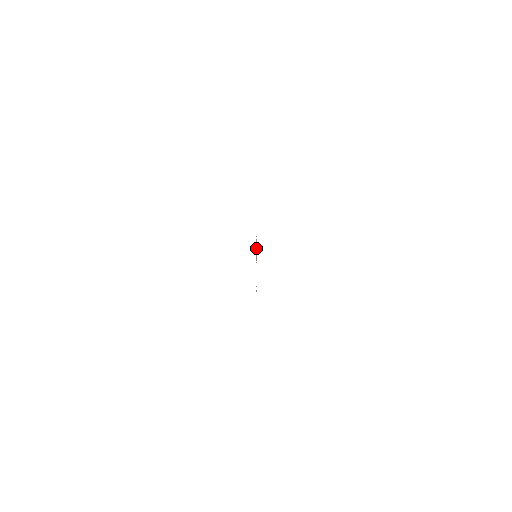
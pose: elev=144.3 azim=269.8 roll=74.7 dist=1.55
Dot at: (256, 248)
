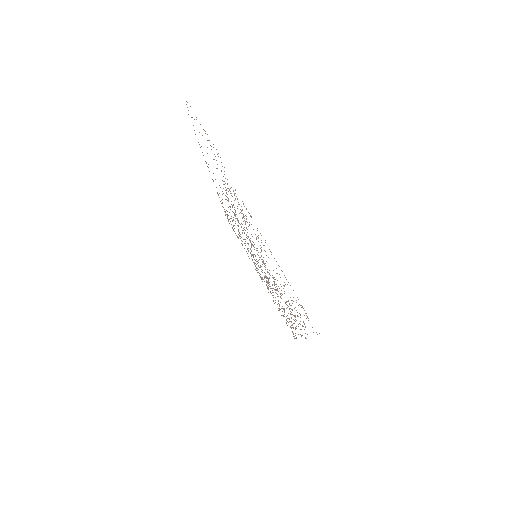
Dot at: (262, 262)
